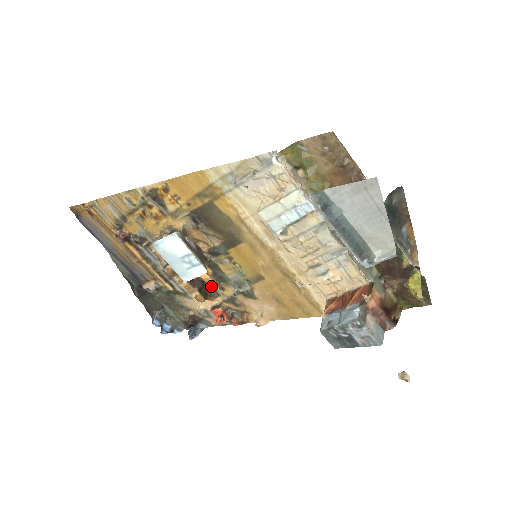
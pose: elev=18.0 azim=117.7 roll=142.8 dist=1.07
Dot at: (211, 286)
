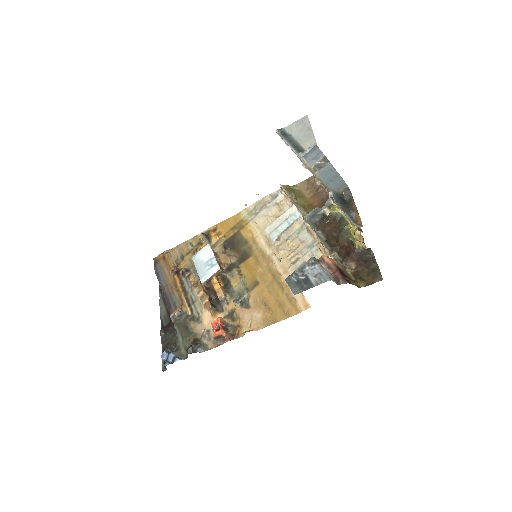
Dot at: (219, 295)
